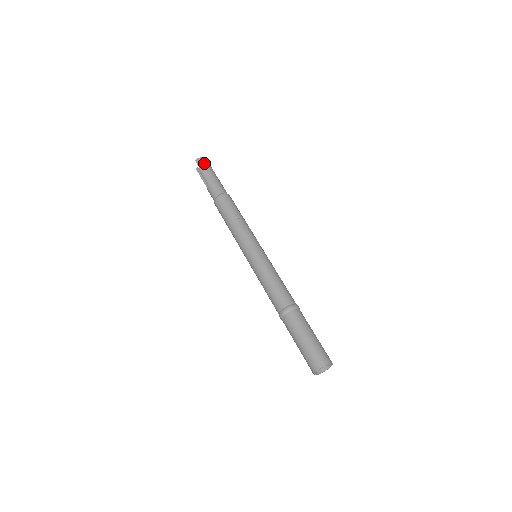
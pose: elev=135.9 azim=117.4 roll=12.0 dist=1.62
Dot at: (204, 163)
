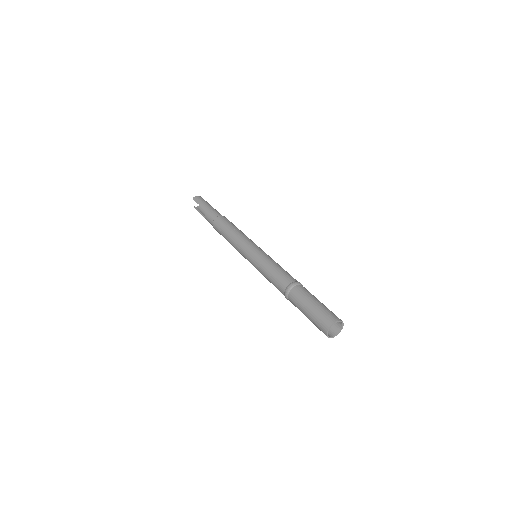
Dot at: (200, 199)
